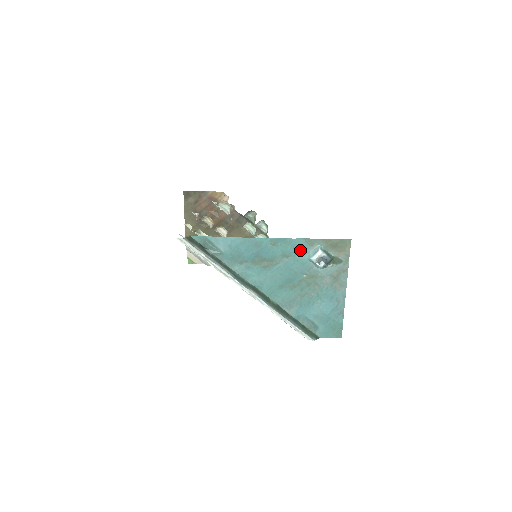
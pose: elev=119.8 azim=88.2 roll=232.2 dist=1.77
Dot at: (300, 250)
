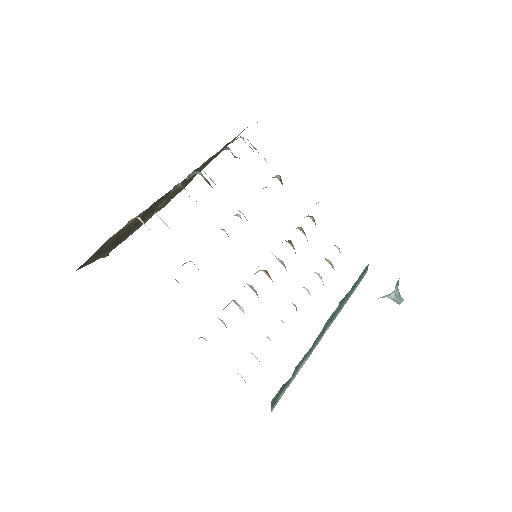
Dot at: occluded
